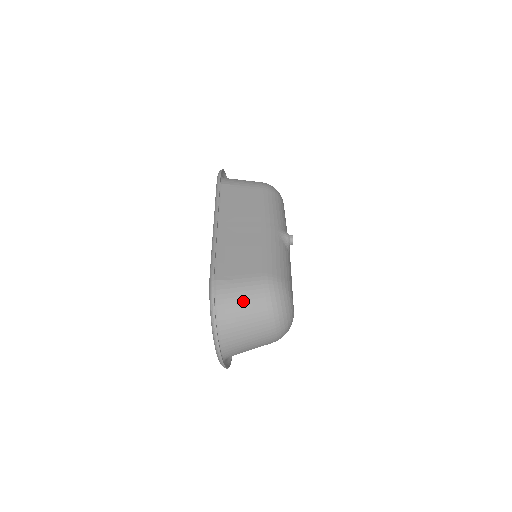
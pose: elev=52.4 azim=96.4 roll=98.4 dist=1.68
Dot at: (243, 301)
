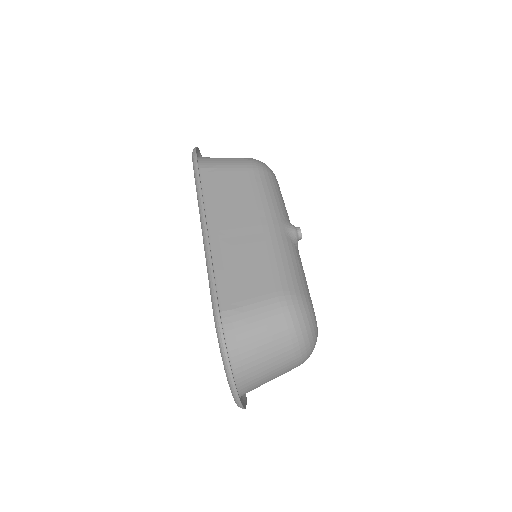
Dot at: (260, 334)
